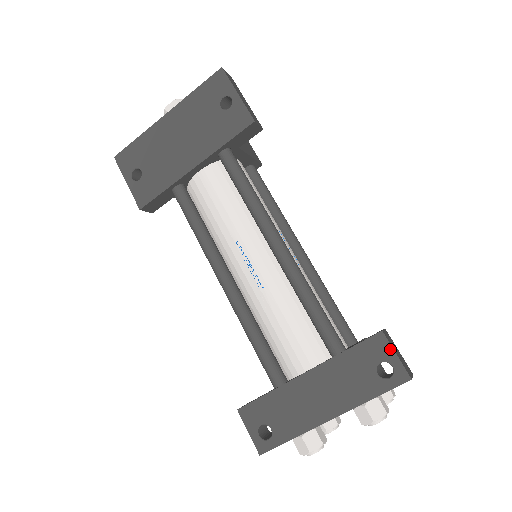
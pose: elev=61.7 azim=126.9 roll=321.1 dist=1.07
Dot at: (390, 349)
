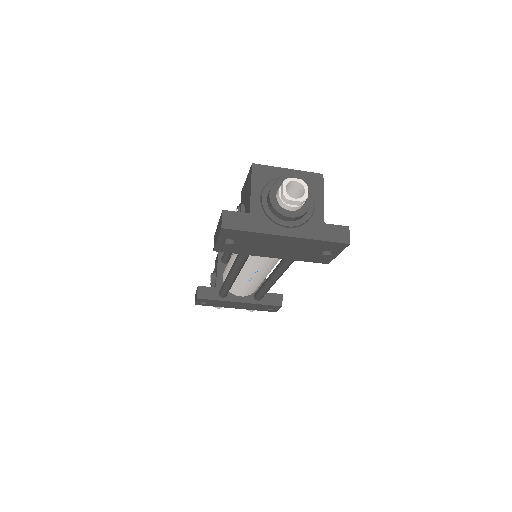
Dot at: occluded
